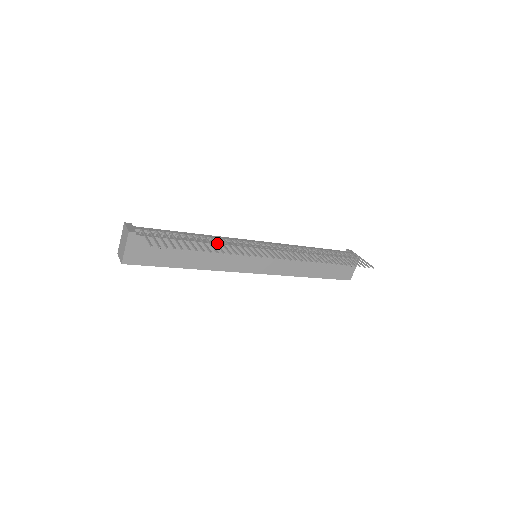
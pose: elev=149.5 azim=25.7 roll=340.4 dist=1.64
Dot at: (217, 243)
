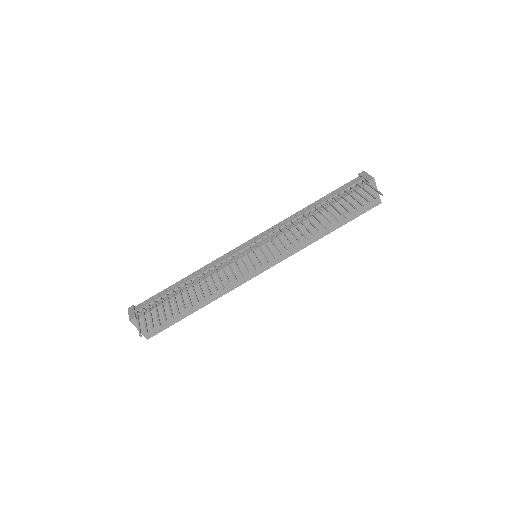
Dot at: (207, 277)
